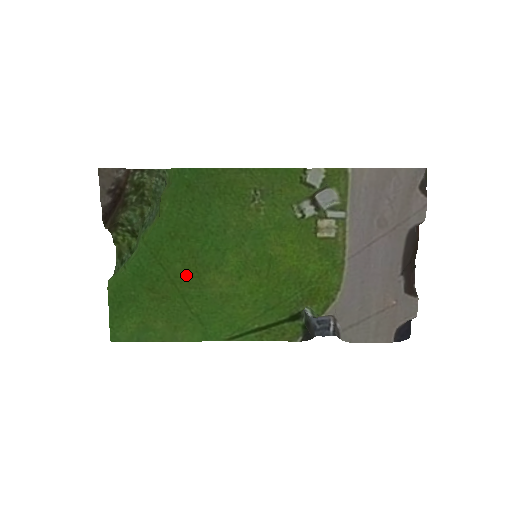
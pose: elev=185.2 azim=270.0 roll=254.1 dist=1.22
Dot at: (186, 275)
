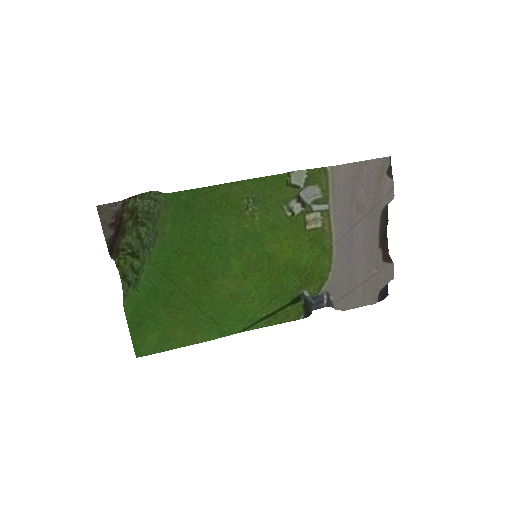
Dot at: (196, 285)
